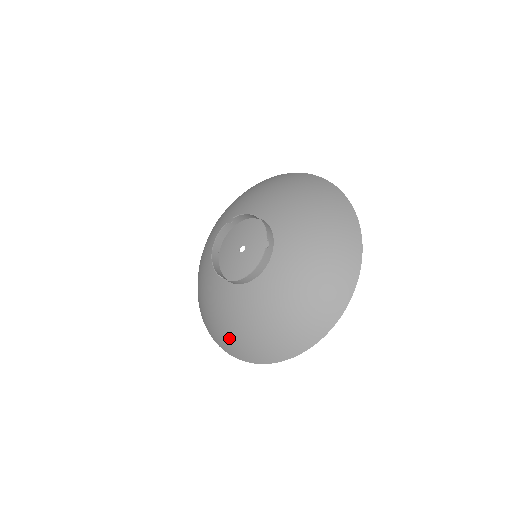
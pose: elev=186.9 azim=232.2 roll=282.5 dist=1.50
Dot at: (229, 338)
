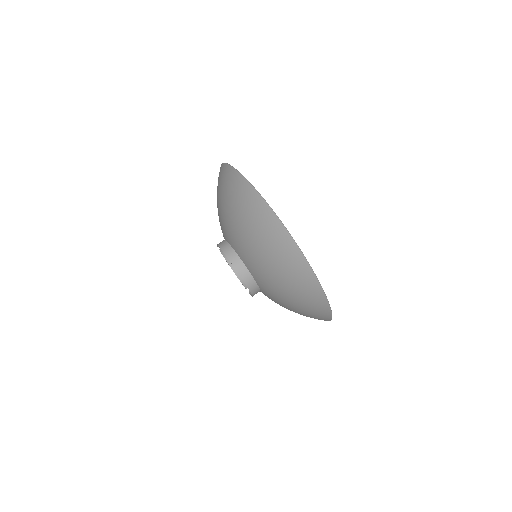
Dot at: occluded
